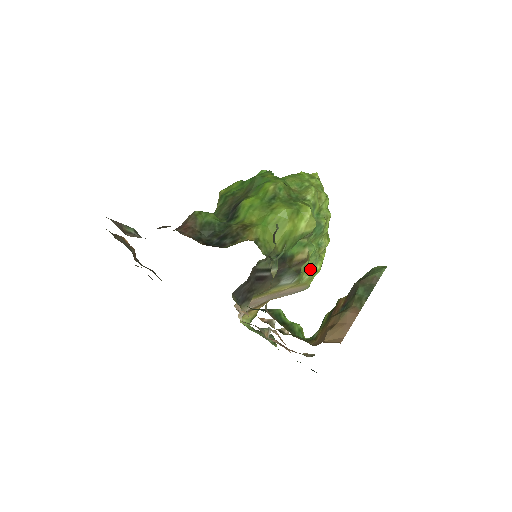
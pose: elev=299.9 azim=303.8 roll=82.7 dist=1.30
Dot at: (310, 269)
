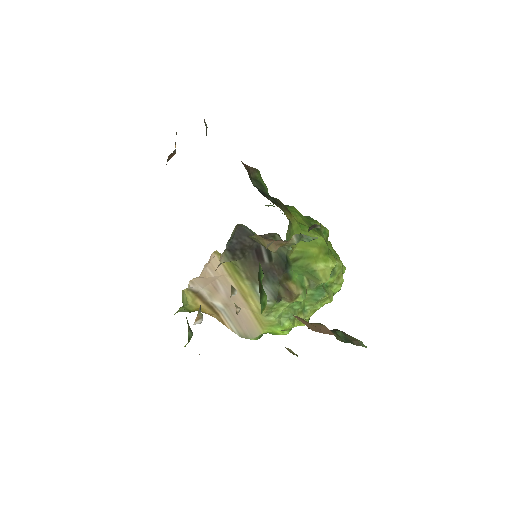
Dot at: (281, 316)
